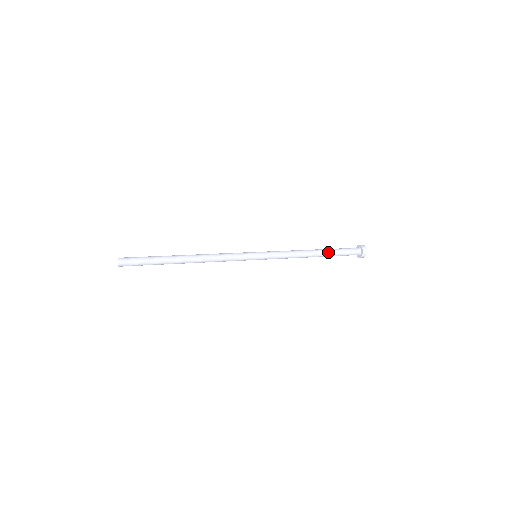
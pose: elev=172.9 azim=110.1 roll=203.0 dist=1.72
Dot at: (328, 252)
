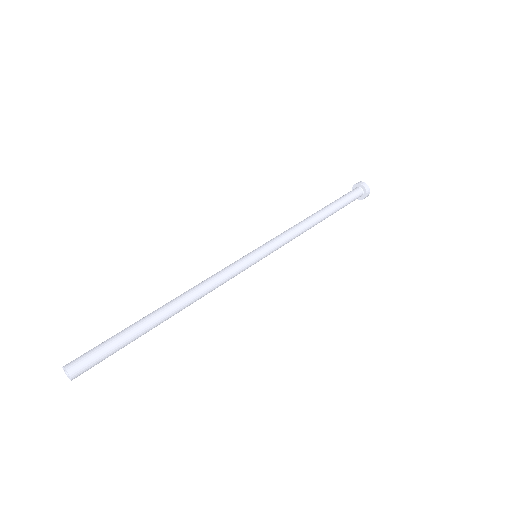
Dot at: (332, 214)
